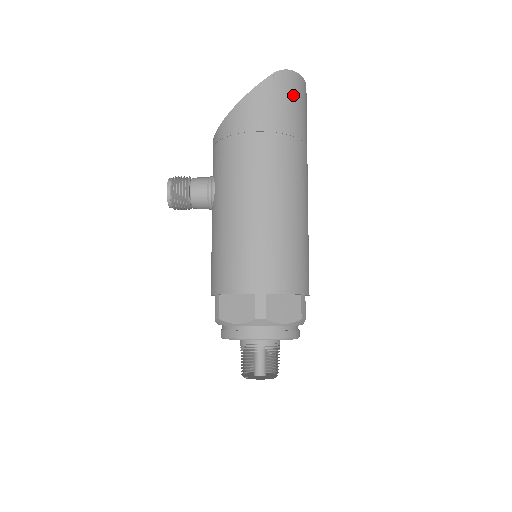
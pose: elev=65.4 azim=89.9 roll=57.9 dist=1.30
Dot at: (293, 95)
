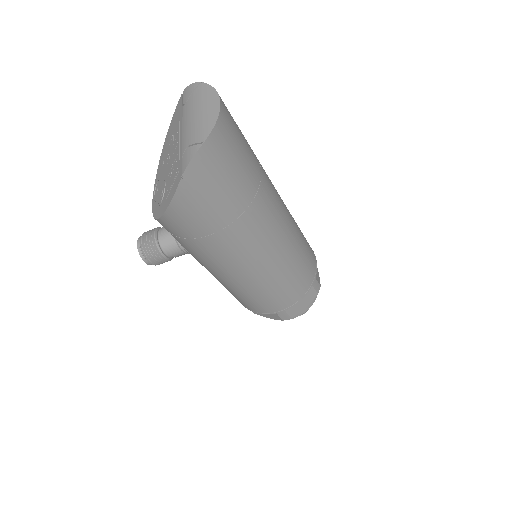
Dot at: (218, 172)
